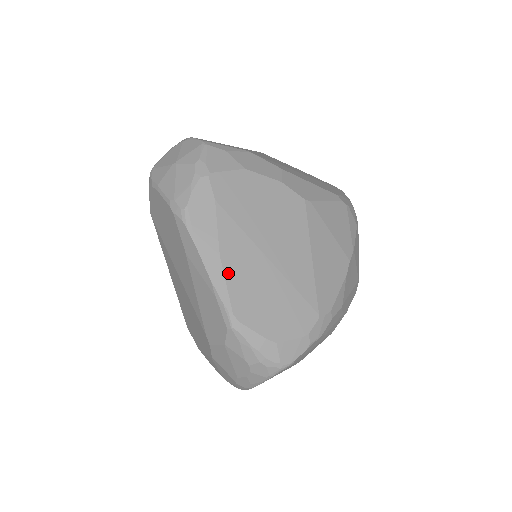
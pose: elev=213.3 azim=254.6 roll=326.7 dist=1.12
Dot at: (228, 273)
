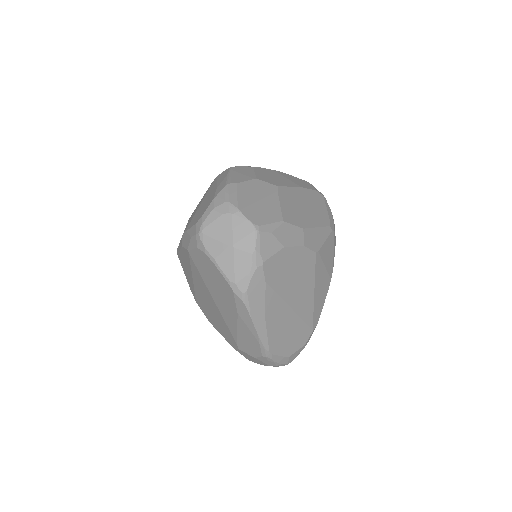
Dot at: (269, 328)
